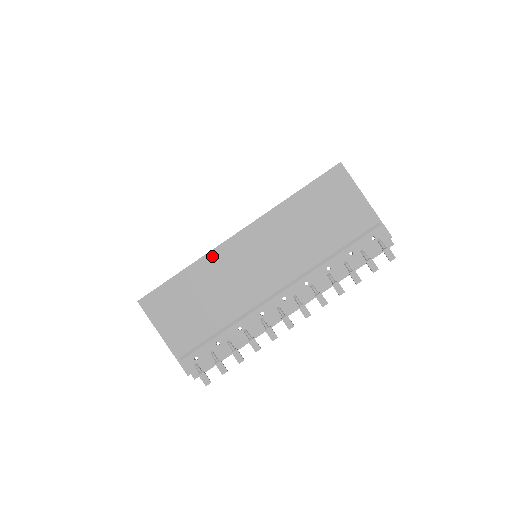
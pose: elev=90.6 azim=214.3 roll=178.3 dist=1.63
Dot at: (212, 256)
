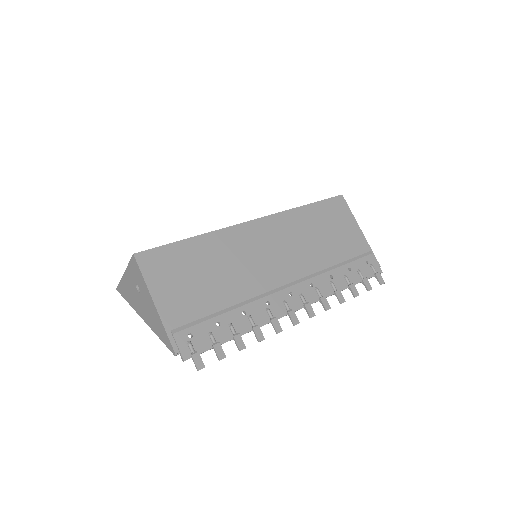
Dot at: (225, 233)
